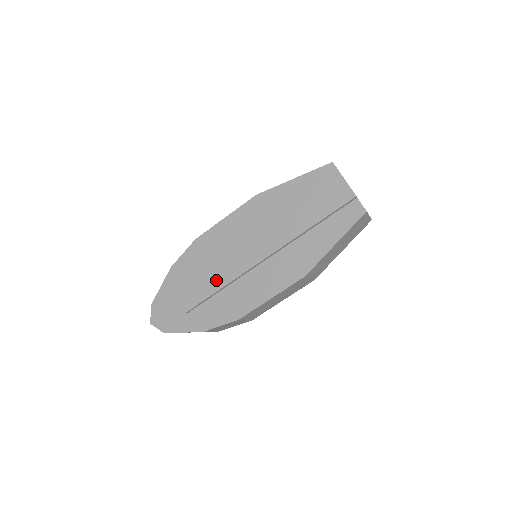
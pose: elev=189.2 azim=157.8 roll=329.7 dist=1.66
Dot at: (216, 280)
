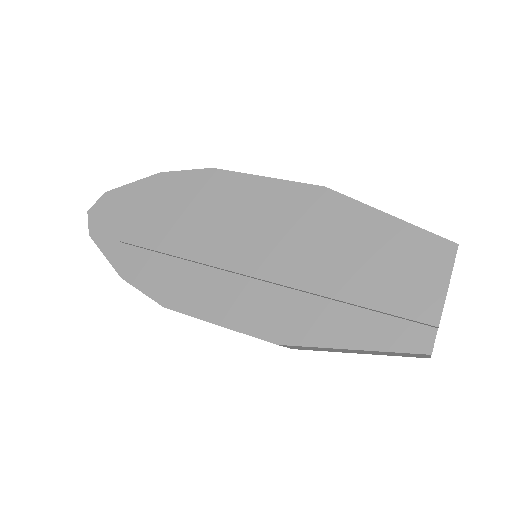
Dot at: (180, 241)
